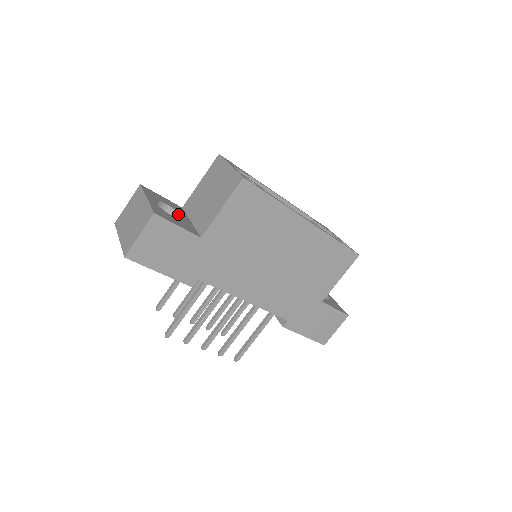
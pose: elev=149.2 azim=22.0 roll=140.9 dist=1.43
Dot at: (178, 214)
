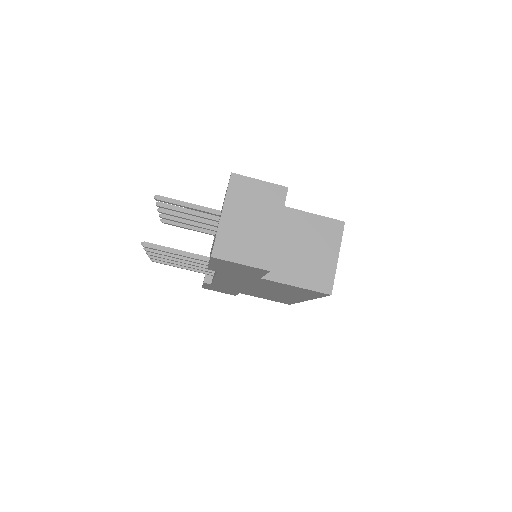
Dot at: occluded
